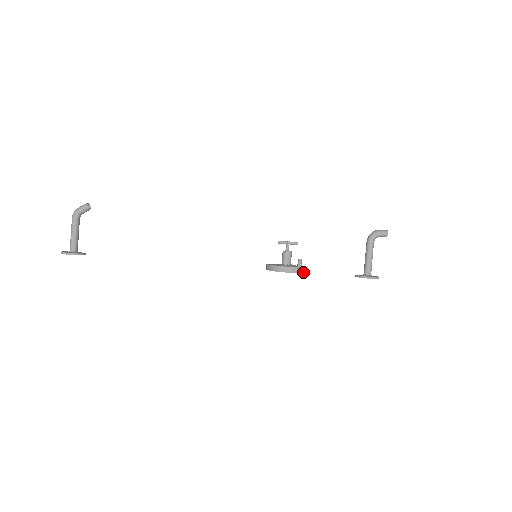
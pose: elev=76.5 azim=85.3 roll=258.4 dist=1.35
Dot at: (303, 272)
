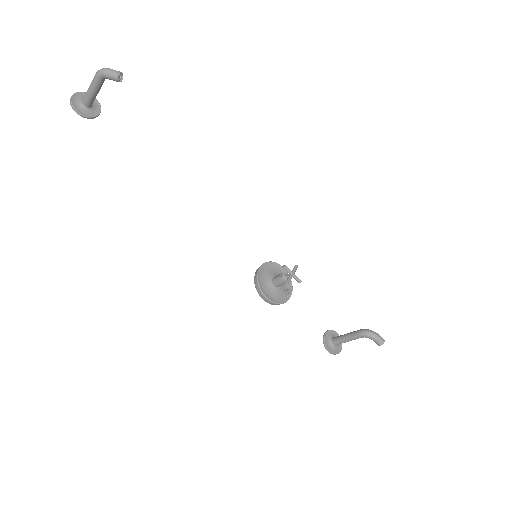
Dot at: (281, 303)
